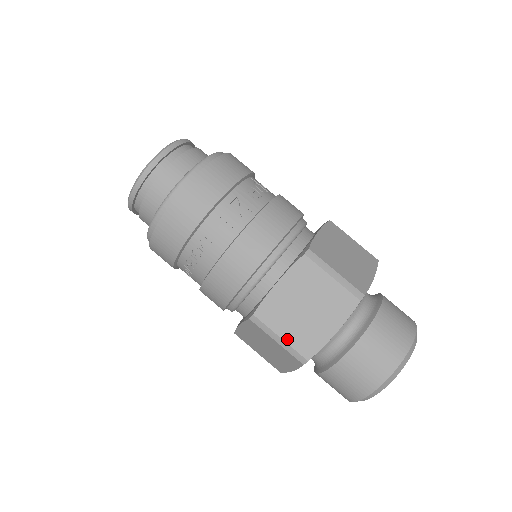
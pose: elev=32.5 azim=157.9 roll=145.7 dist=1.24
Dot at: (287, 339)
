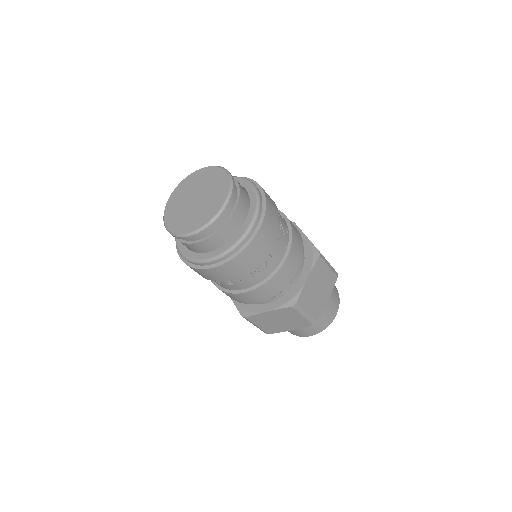
Dot at: (310, 312)
